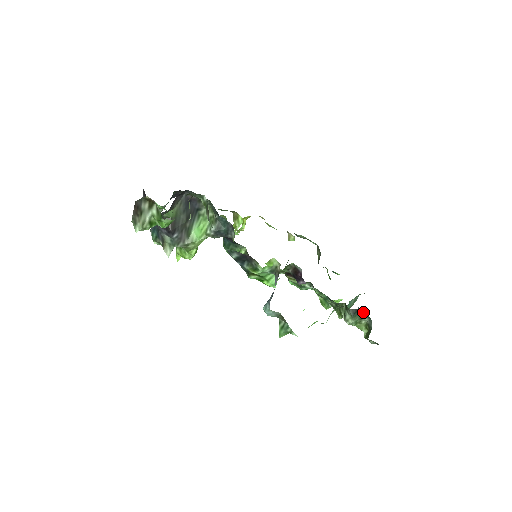
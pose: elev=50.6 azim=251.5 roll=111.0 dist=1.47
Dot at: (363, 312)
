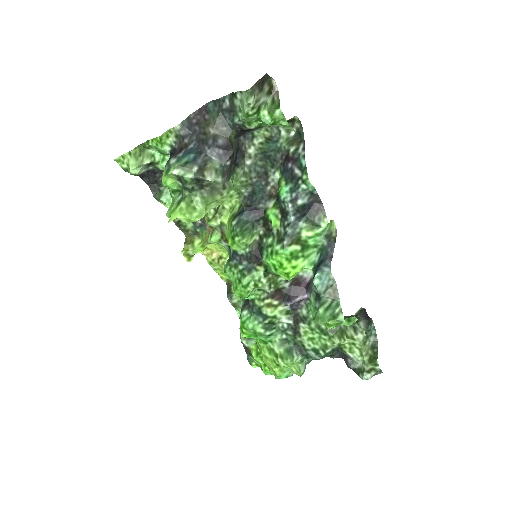
Dot at: (372, 326)
